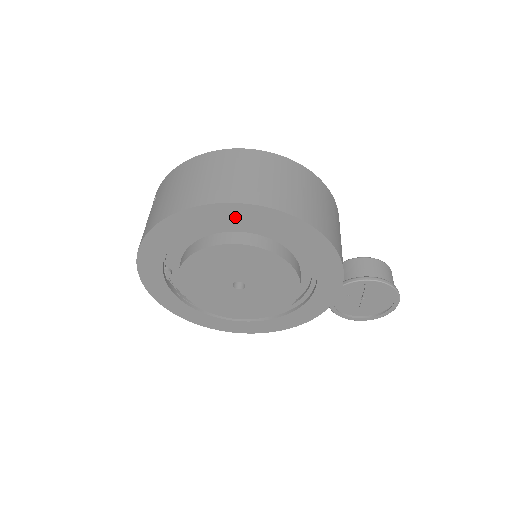
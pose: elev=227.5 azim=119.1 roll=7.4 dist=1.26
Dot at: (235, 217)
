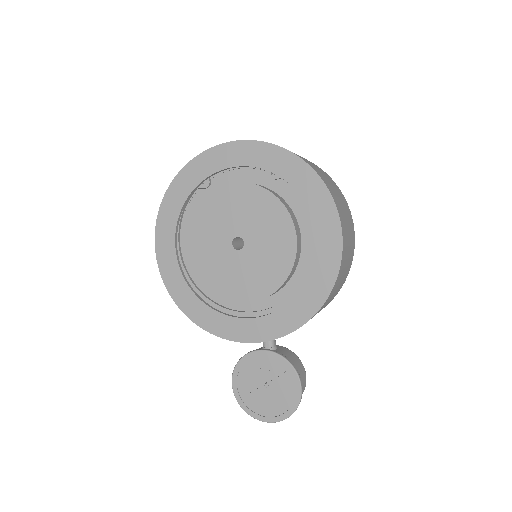
Dot at: (310, 193)
